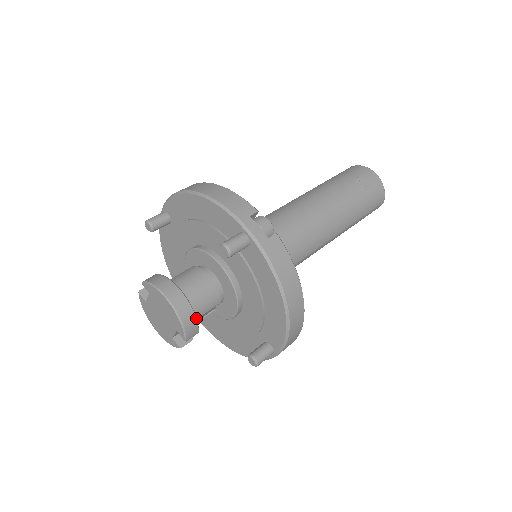
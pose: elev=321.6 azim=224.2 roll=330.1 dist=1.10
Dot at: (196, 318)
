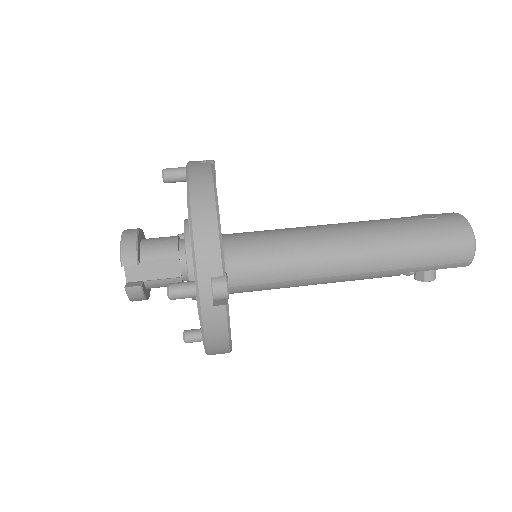
Dot at: (137, 246)
